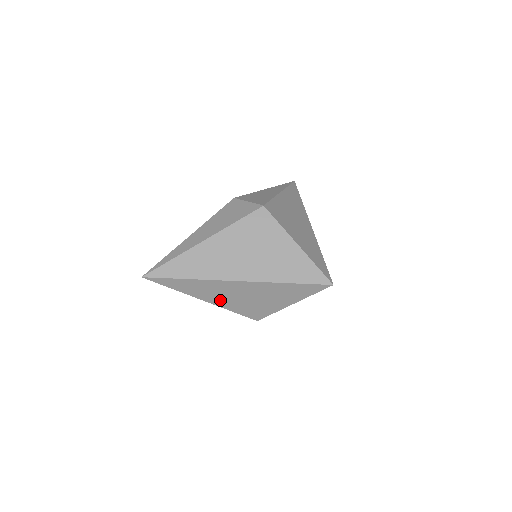
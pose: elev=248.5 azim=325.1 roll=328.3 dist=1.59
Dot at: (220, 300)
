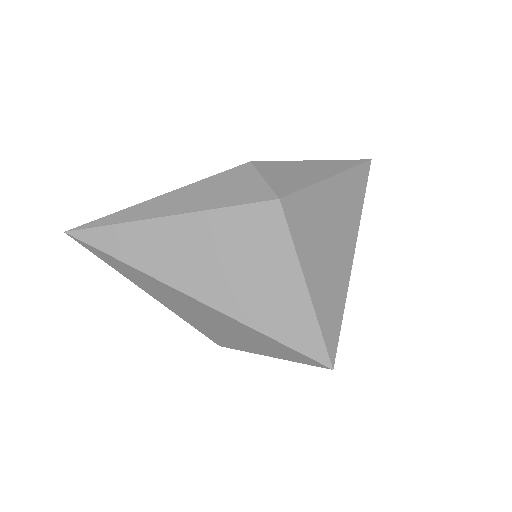
Dot at: (170, 304)
